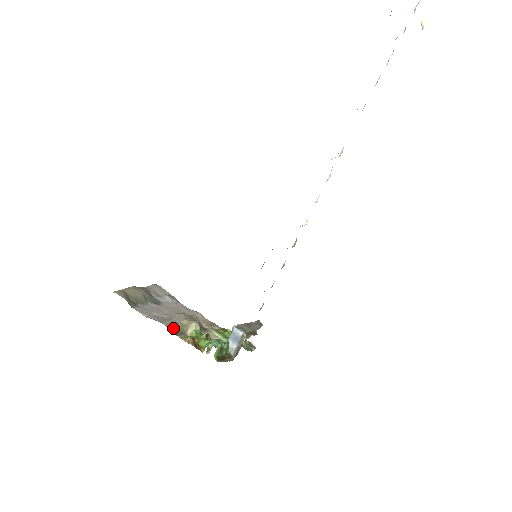
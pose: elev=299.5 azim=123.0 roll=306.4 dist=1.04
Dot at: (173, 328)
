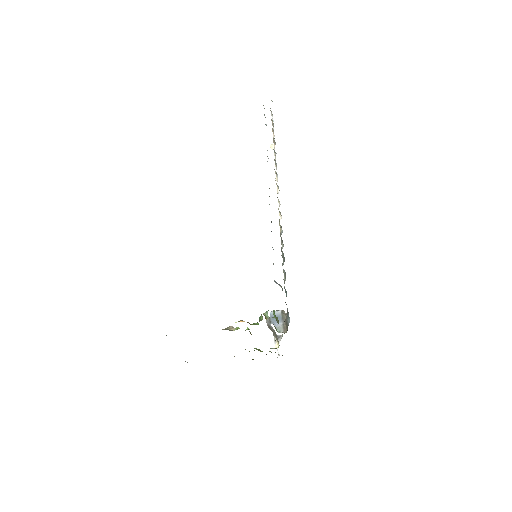
Dot at: occluded
